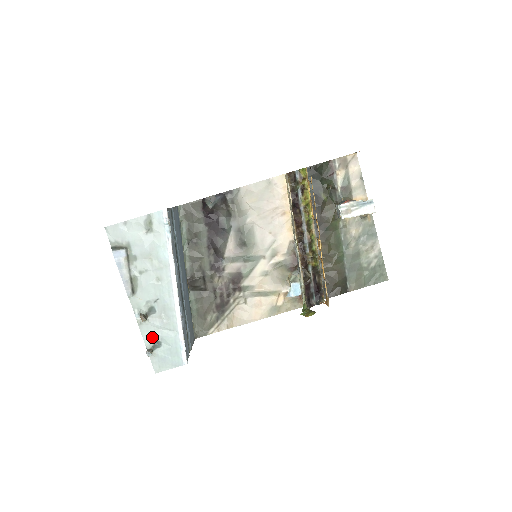
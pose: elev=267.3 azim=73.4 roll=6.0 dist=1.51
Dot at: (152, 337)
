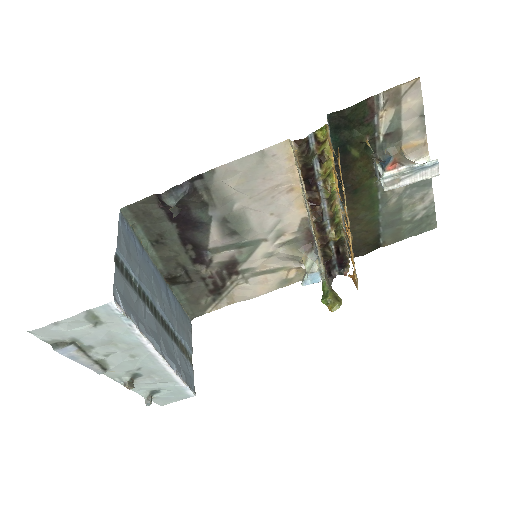
Dot at: (146, 389)
